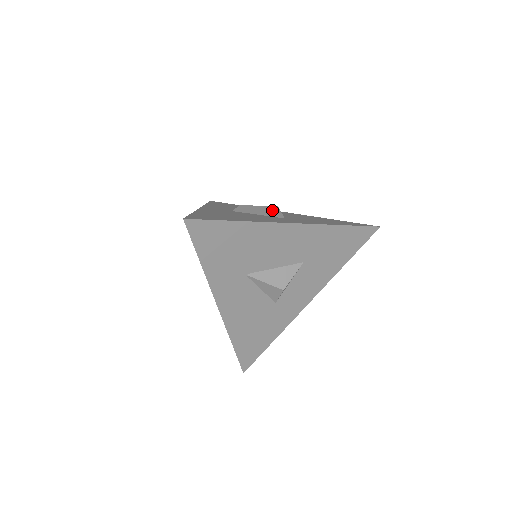
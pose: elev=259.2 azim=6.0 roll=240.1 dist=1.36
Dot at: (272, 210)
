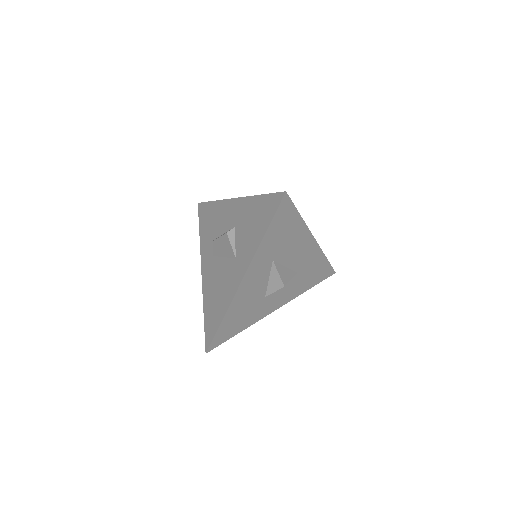
Dot at: occluded
